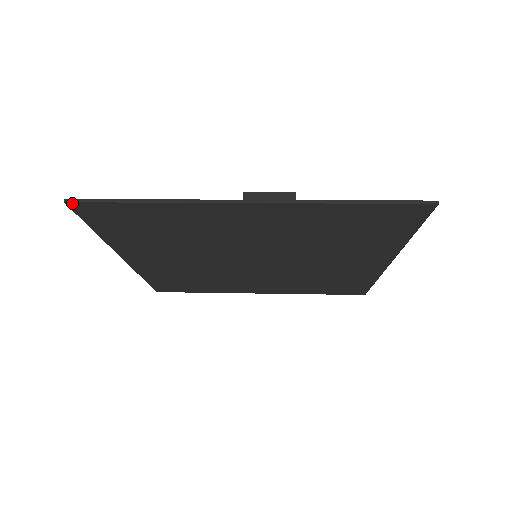
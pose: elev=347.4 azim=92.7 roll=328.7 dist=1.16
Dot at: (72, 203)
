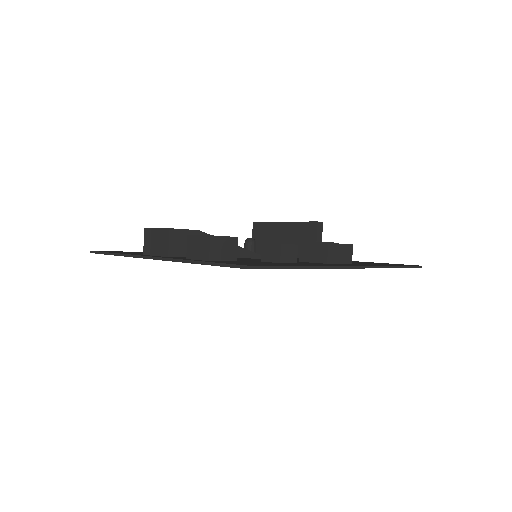
Dot at: occluded
